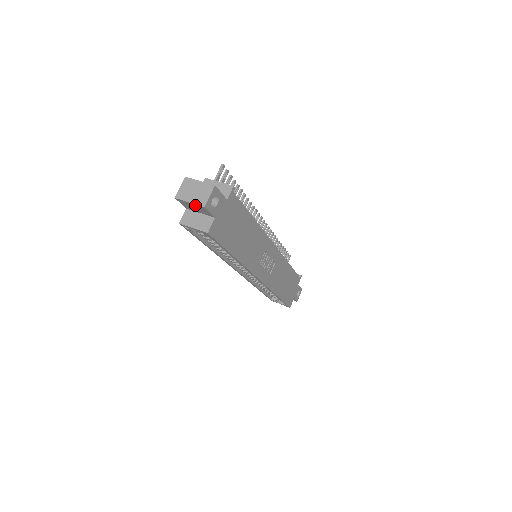
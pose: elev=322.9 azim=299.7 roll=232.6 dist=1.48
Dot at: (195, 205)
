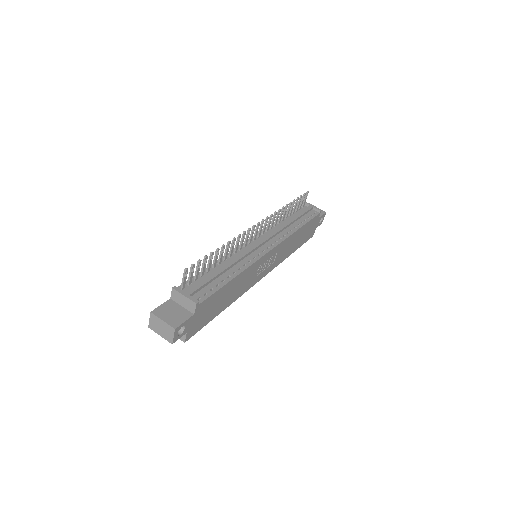
Dot at: (165, 336)
